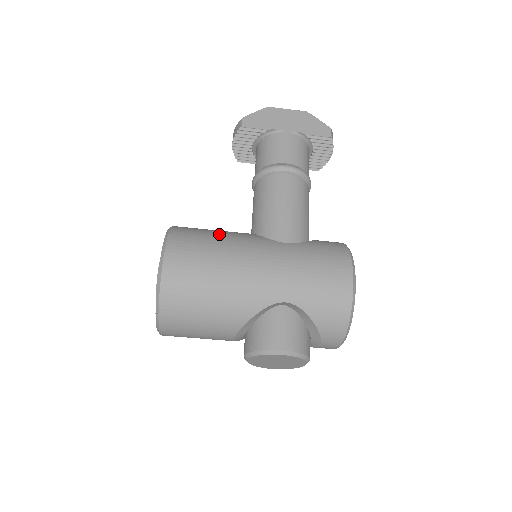
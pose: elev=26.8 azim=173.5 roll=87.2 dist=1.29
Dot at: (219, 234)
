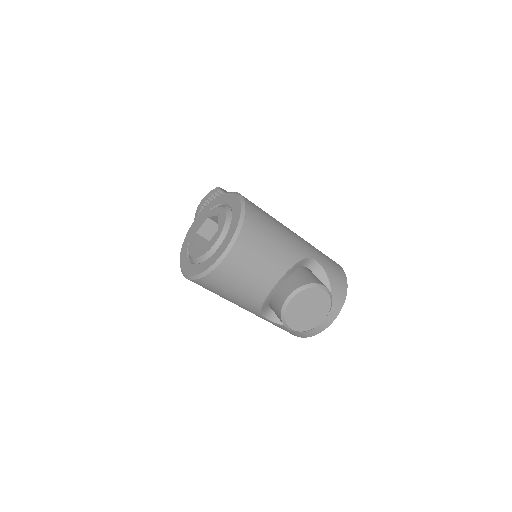
Dot at: occluded
